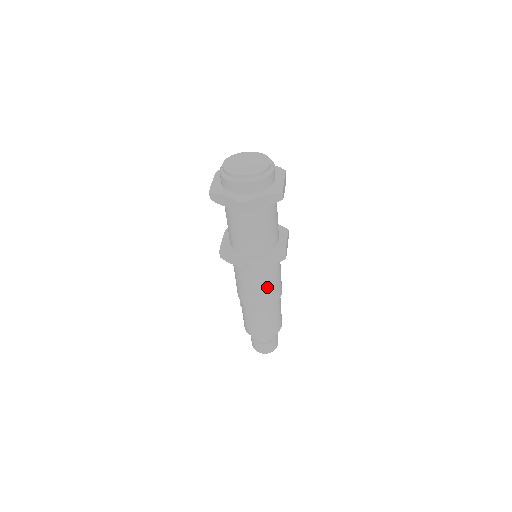
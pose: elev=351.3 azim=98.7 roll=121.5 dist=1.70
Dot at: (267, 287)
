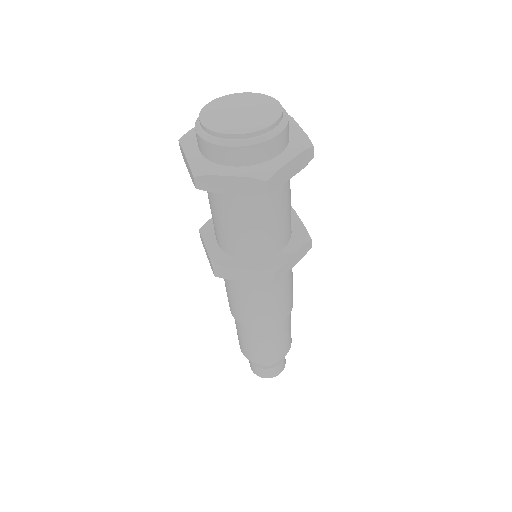
Dot at: (252, 305)
